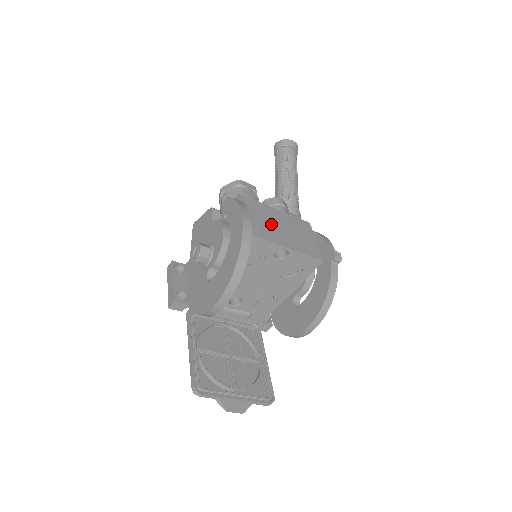
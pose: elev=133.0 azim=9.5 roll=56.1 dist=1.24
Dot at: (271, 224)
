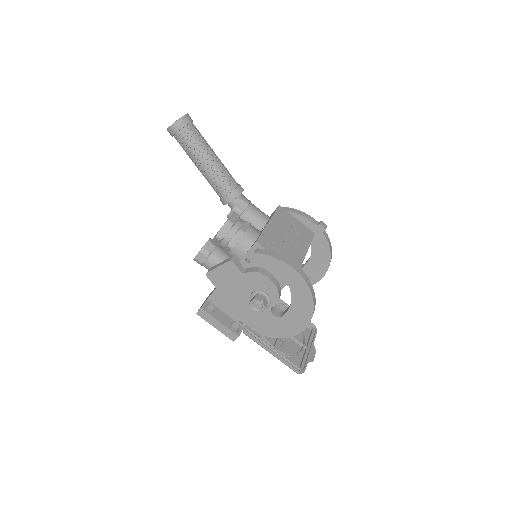
Dot at: (286, 244)
